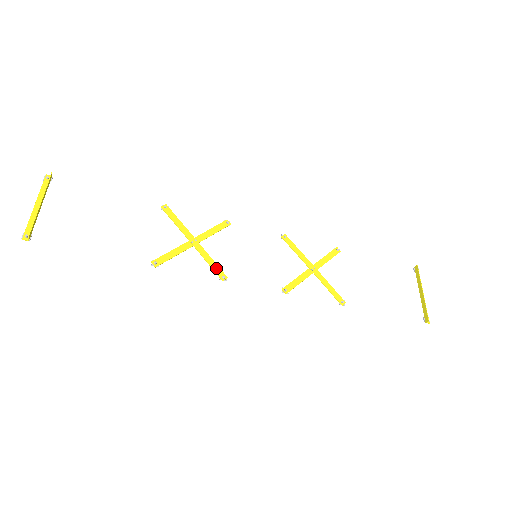
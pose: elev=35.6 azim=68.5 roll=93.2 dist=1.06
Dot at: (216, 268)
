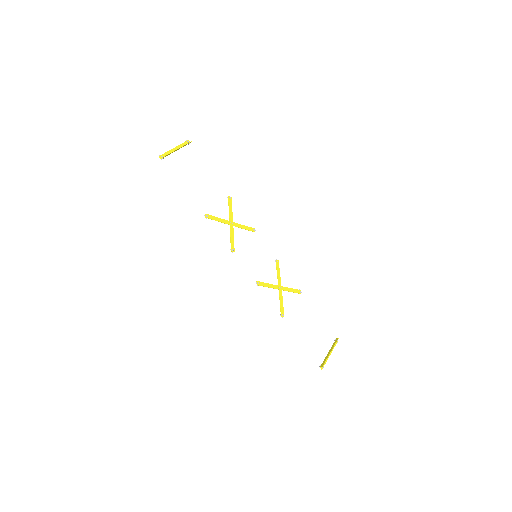
Dot at: (233, 243)
